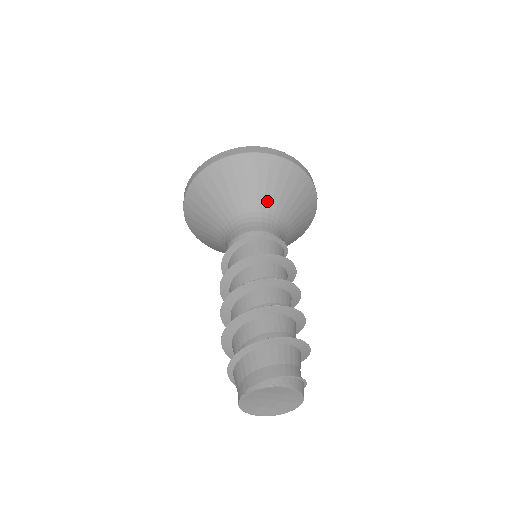
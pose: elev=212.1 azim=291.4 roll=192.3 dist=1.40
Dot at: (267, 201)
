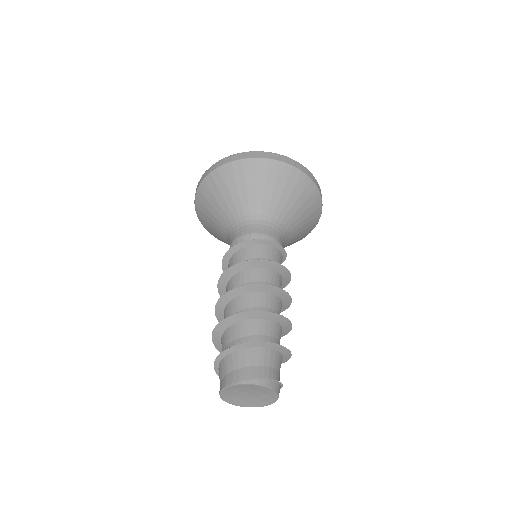
Dot at: (284, 212)
